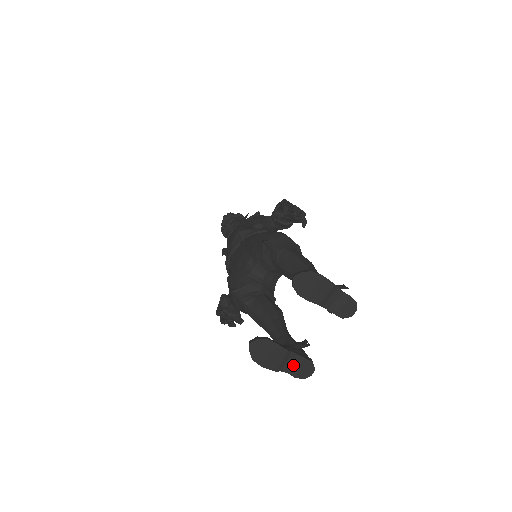
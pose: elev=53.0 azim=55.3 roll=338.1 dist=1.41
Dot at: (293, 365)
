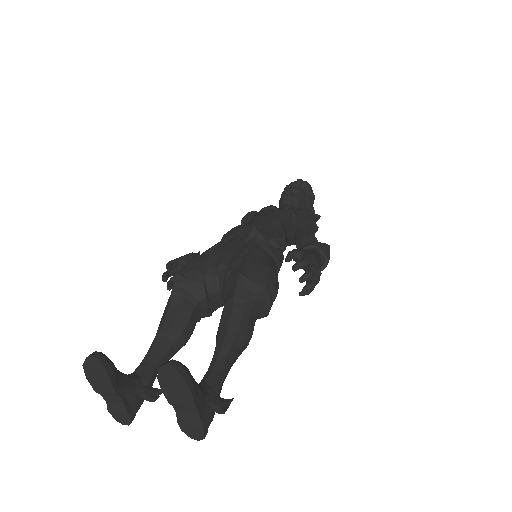
Dot at: (114, 403)
